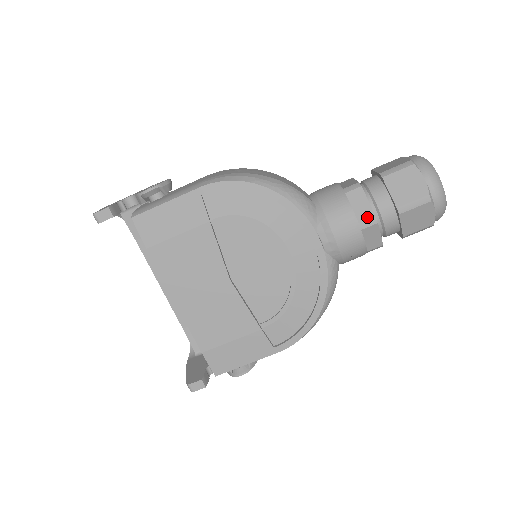
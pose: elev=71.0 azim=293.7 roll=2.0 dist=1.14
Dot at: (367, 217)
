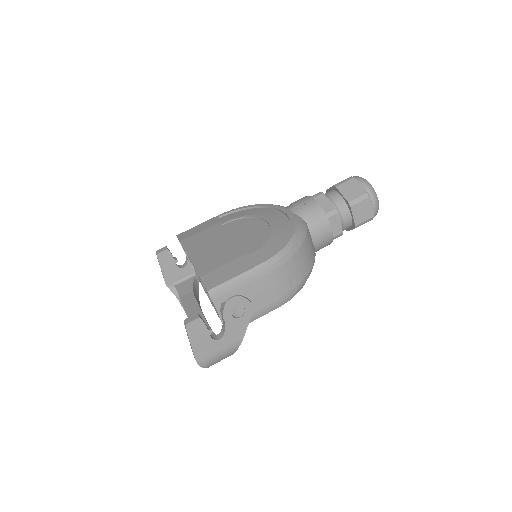
Dot at: (316, 194)
